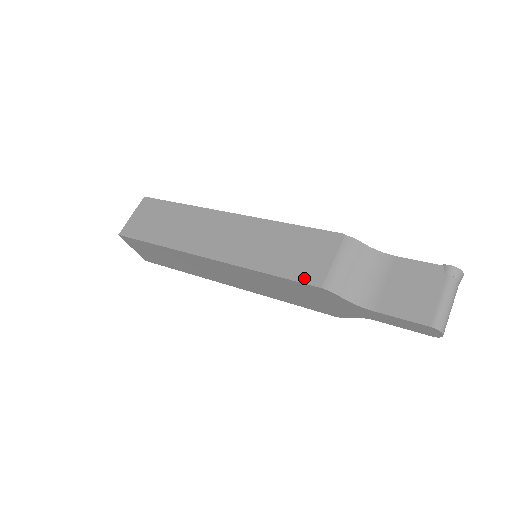
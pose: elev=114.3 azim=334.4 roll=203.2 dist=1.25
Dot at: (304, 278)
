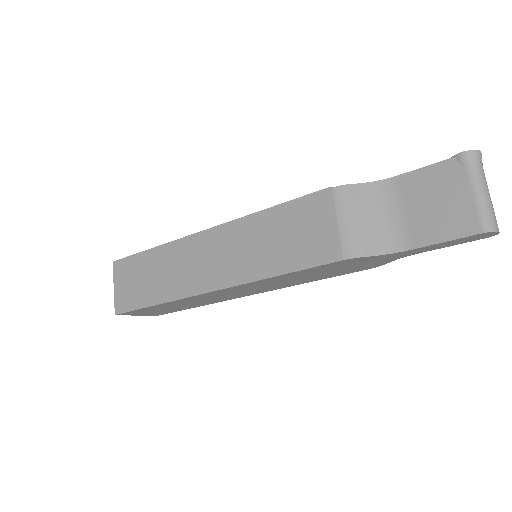
Dot at: (319, 259)
